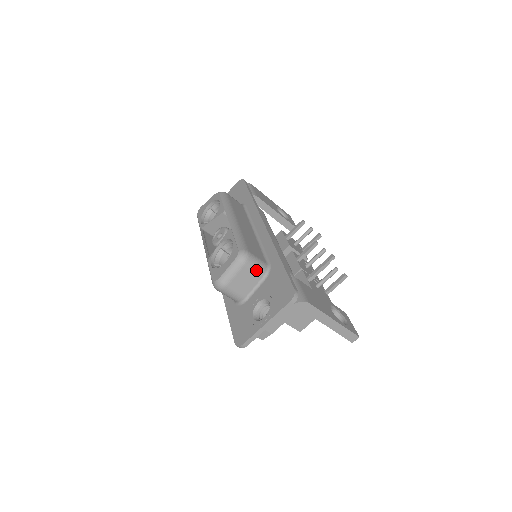
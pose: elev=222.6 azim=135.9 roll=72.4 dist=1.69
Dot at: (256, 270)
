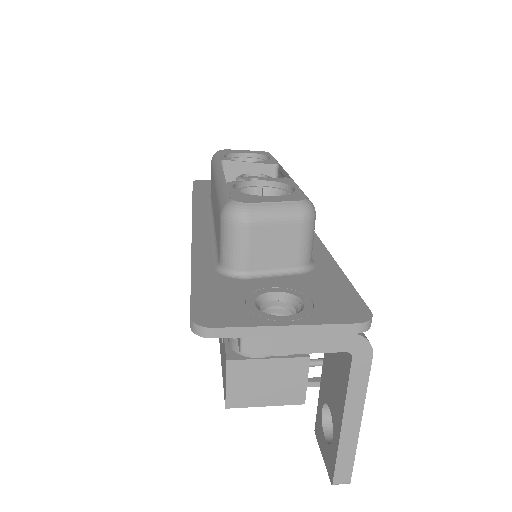
Dot at: (303, 247)
